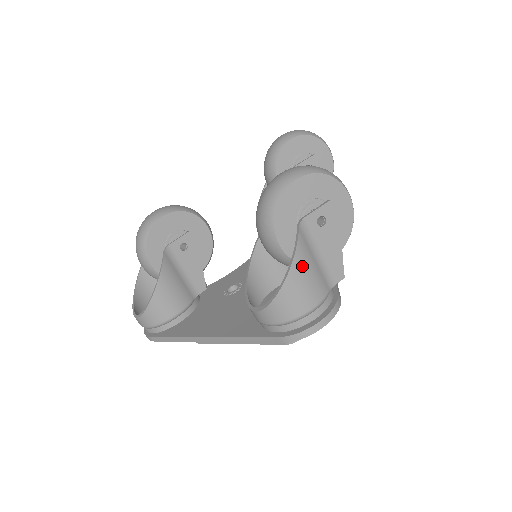
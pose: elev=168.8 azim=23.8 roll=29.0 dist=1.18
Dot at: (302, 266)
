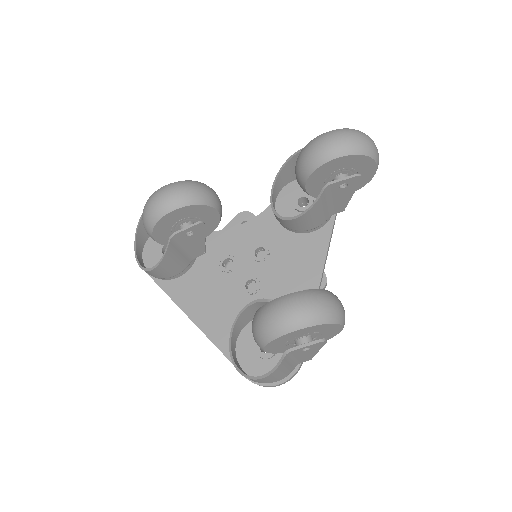
Dot at: (276, 374)
